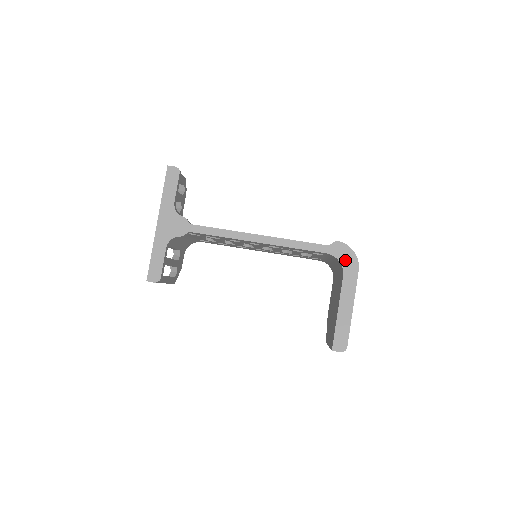
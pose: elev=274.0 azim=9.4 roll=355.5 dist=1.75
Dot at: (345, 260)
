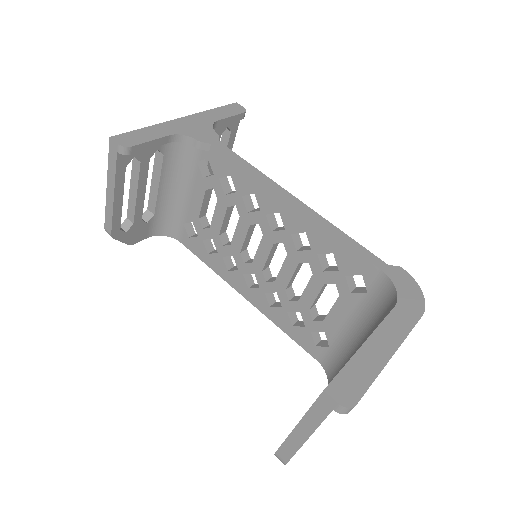
Dot at: (405, 292)
